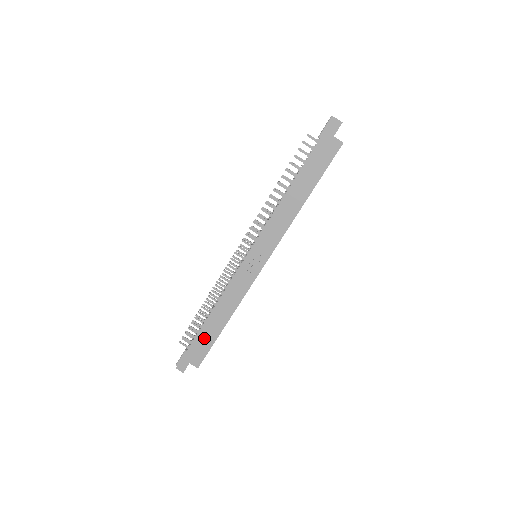
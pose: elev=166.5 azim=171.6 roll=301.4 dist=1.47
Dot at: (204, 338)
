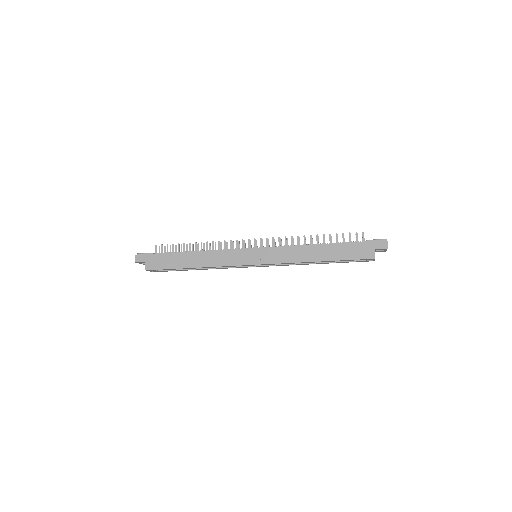
Dot at: (172, 259)
